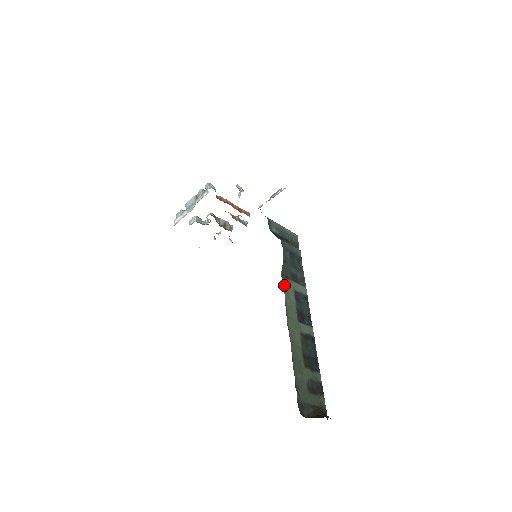
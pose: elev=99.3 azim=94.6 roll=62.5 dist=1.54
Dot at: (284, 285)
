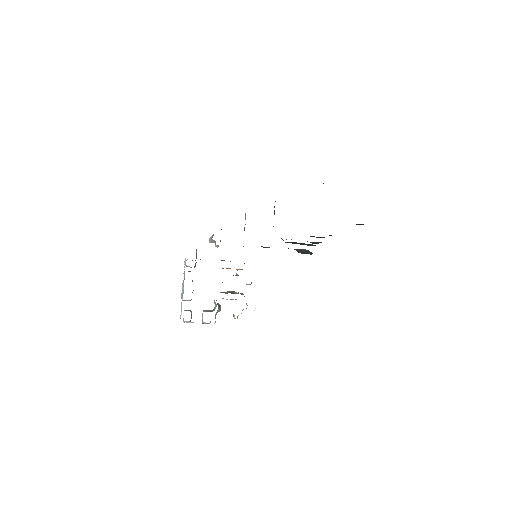
Dot at: occluded
